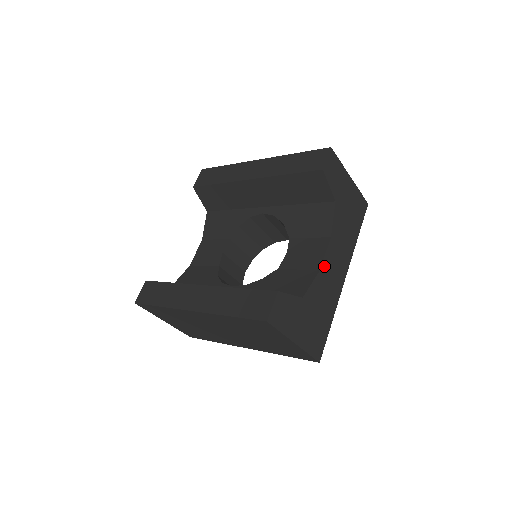
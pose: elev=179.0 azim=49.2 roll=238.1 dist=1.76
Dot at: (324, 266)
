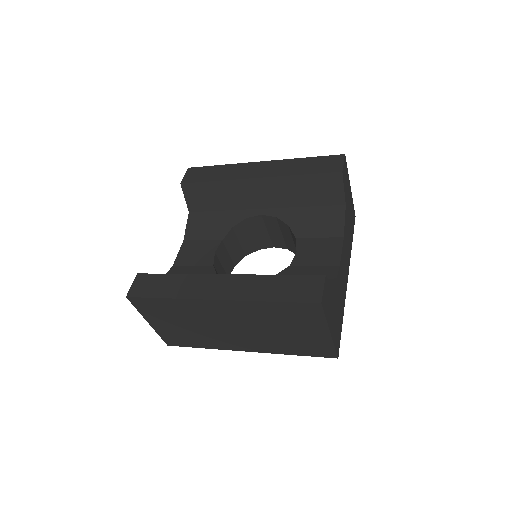
Dot at: (341, 263)
